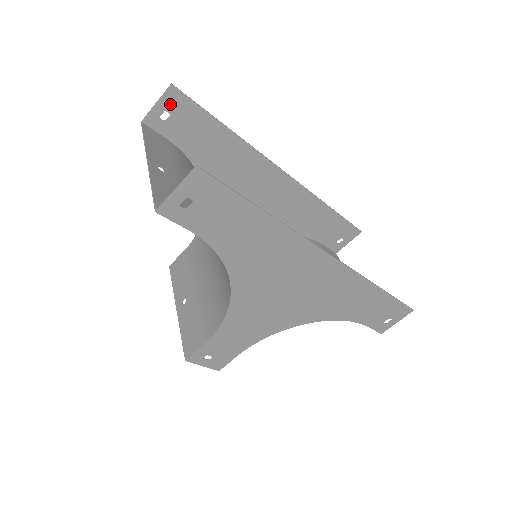
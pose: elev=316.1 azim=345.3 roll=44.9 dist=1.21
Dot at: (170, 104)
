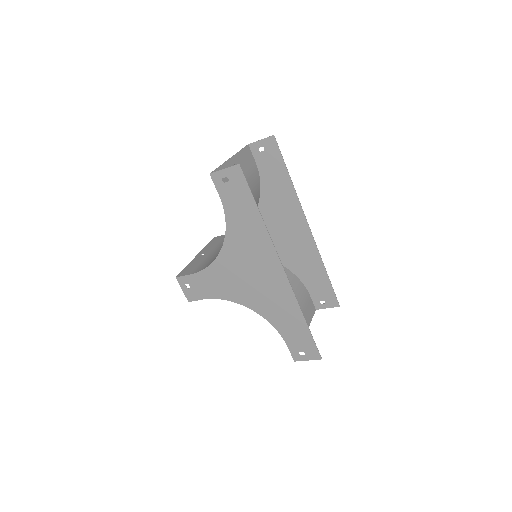
Dot at: (268, 145)
